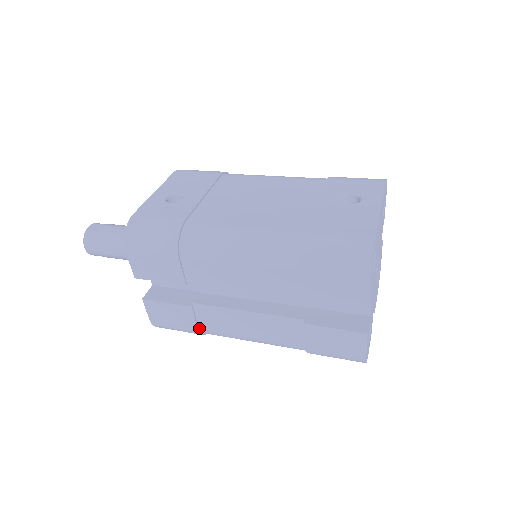
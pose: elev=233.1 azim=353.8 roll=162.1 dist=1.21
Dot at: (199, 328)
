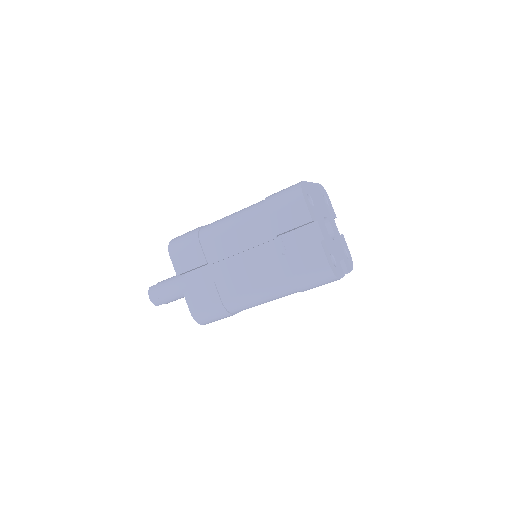
Dot at: (222, 302)
